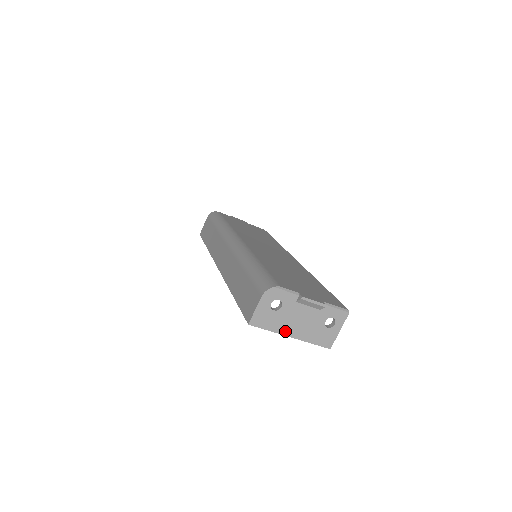
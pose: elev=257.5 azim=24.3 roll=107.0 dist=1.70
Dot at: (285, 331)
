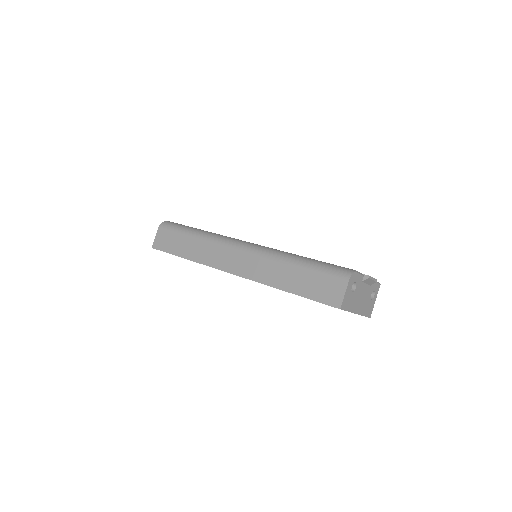
Dot at: (355, 309)
